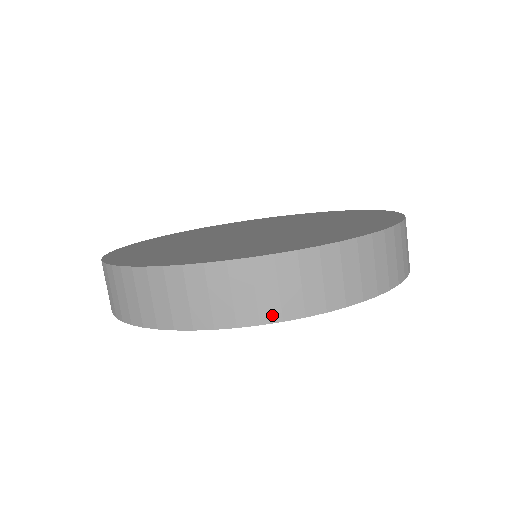
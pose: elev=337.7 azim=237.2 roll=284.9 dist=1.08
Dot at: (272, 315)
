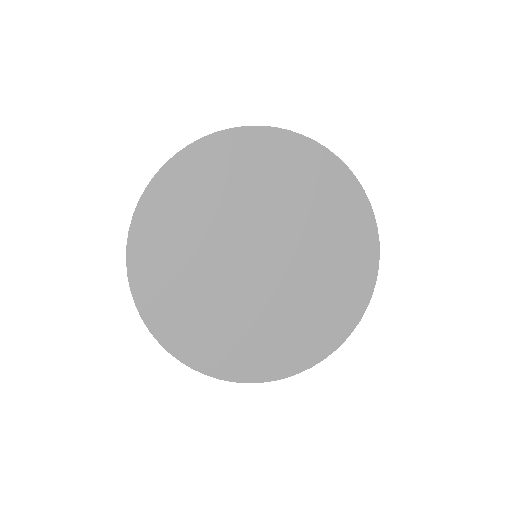
Dot at: occluded
